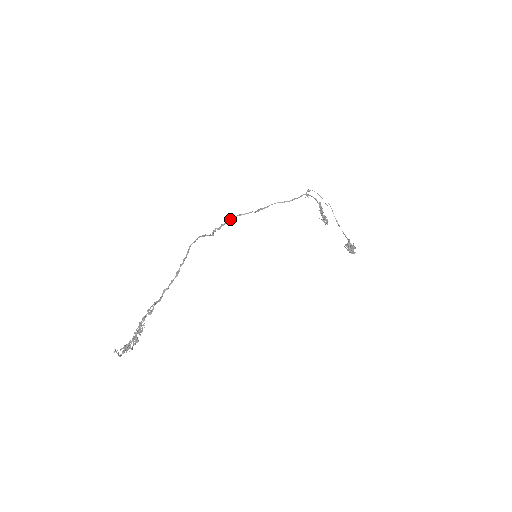
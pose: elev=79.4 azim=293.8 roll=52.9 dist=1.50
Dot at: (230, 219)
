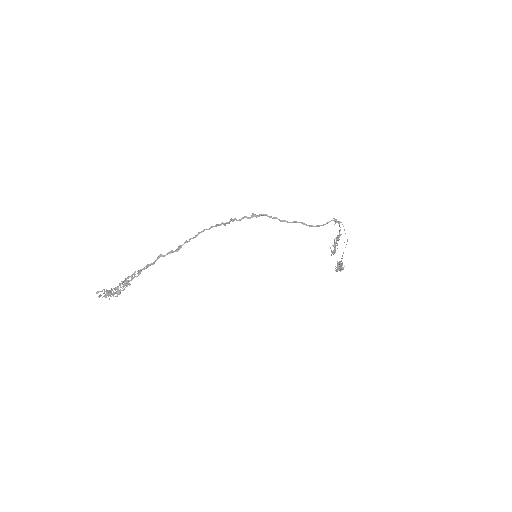
Dot at: (253, 215)
